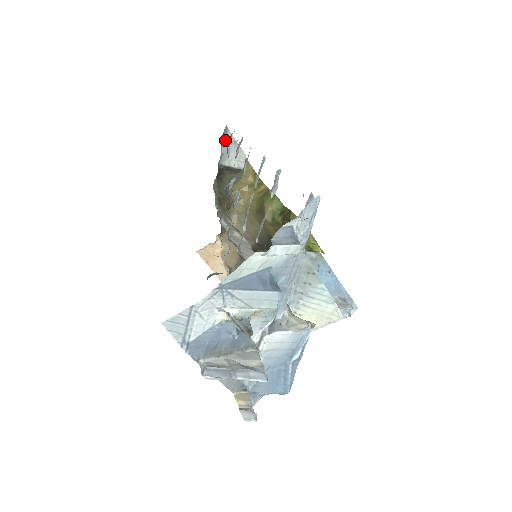
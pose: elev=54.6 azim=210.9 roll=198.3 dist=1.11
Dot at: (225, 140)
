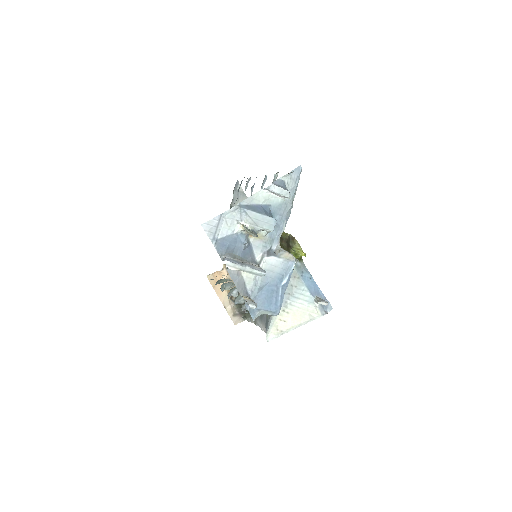
Dot at: (236, 190)
